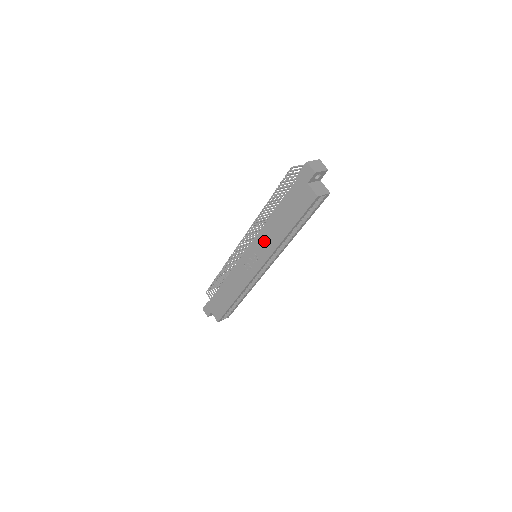
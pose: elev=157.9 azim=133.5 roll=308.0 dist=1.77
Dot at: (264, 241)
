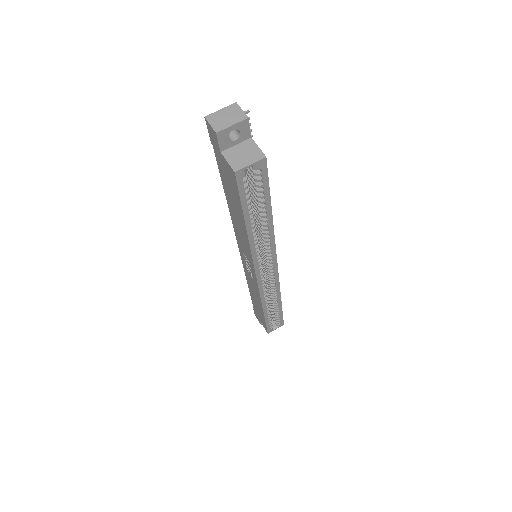
Dot at: (241, 240)
